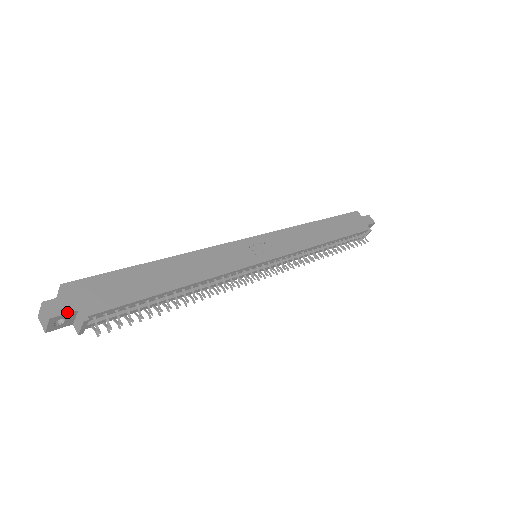
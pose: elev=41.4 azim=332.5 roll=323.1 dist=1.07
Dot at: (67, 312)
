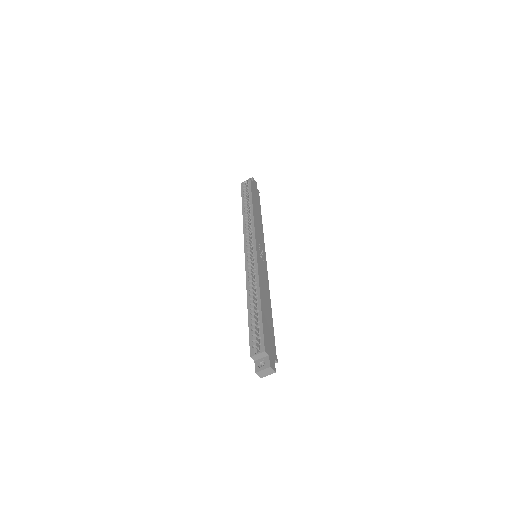
Dot at: occluded
